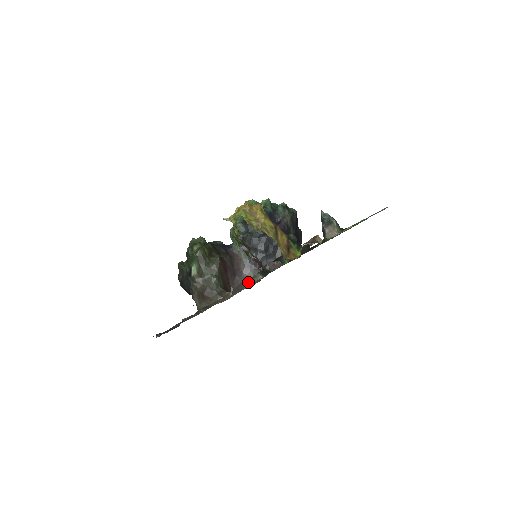
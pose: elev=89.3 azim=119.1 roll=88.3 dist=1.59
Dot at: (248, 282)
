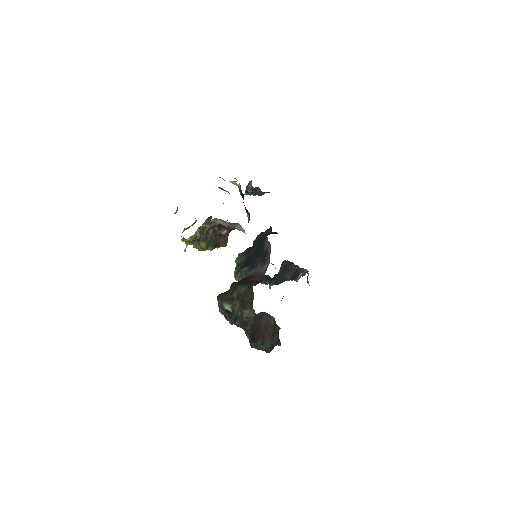
Dot at: occluded
